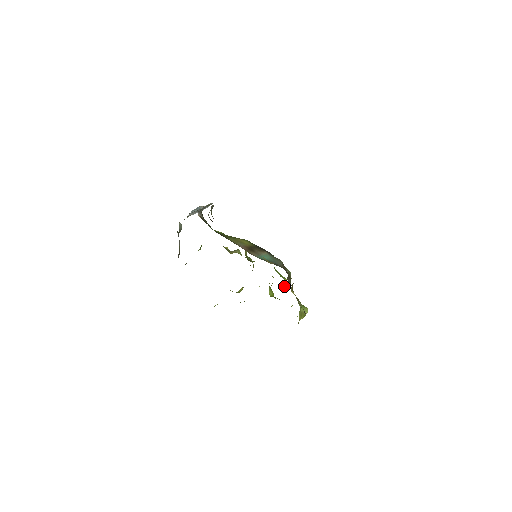
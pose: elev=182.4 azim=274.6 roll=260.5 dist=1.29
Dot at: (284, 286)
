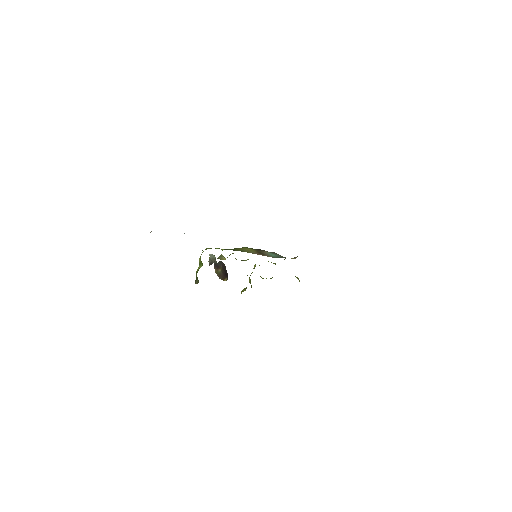
Dot at: occluded
